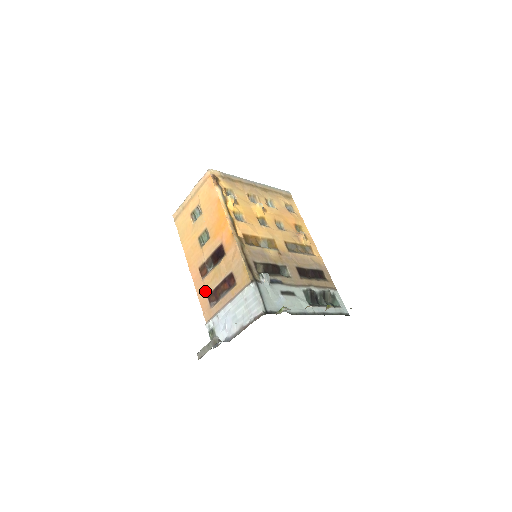
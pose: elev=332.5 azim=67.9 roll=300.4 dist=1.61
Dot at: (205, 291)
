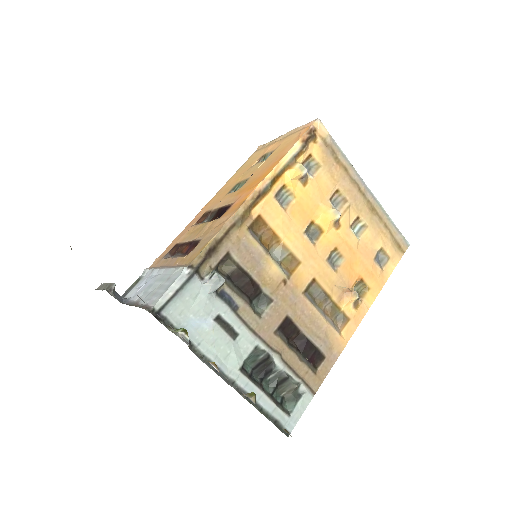
Dot at: (181, 238)
